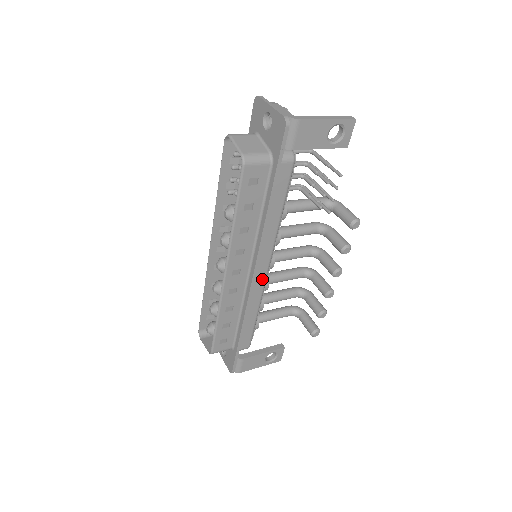
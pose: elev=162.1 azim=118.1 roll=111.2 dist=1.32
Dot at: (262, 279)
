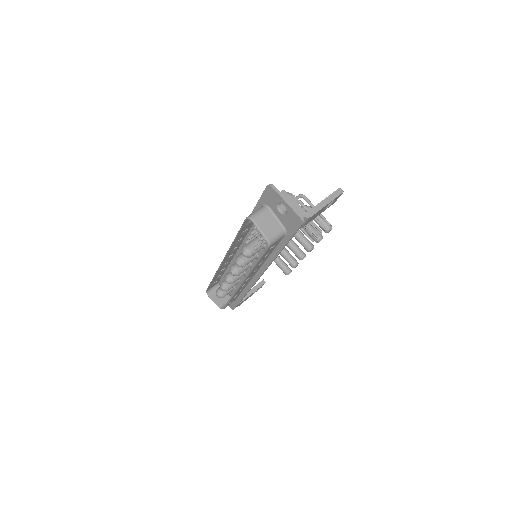
Dot at: occluded
